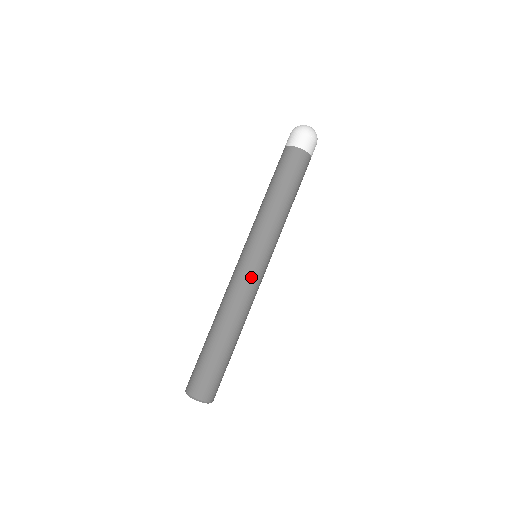
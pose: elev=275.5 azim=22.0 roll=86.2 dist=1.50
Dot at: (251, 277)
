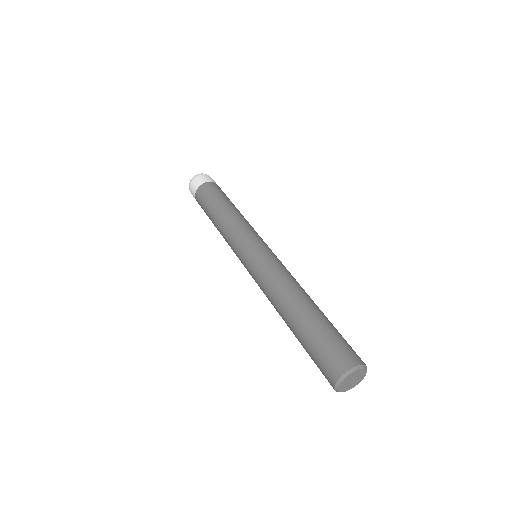
Dot at: (280, 261)
